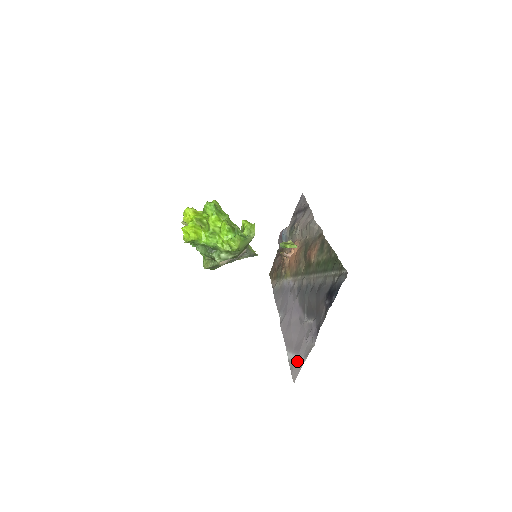
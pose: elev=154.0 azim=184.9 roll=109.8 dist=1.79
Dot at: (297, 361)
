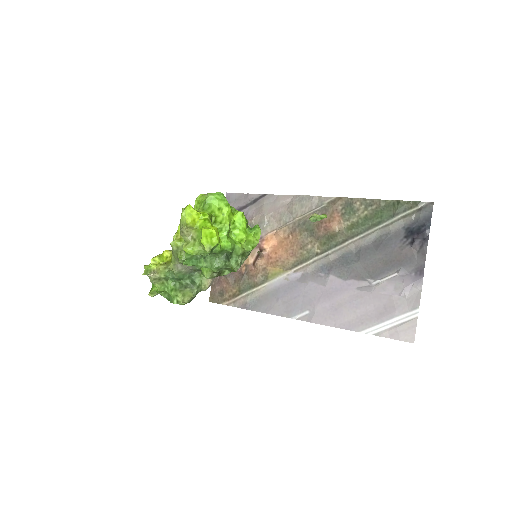
Dot at: (400, 322)
